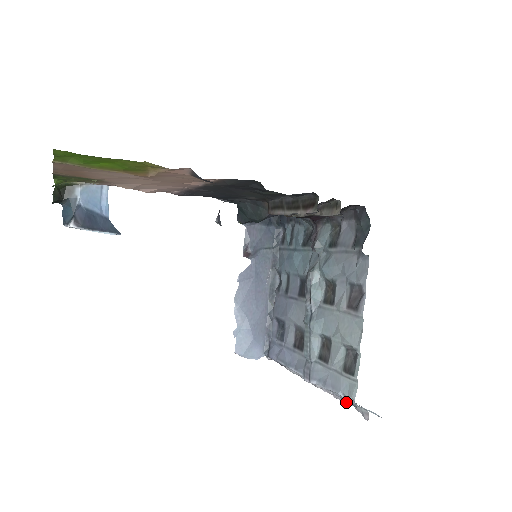
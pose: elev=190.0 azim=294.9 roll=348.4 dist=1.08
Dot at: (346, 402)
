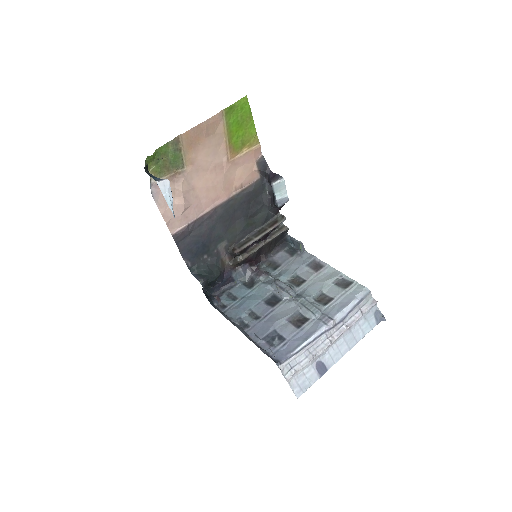
Dot at: (358, 315)
